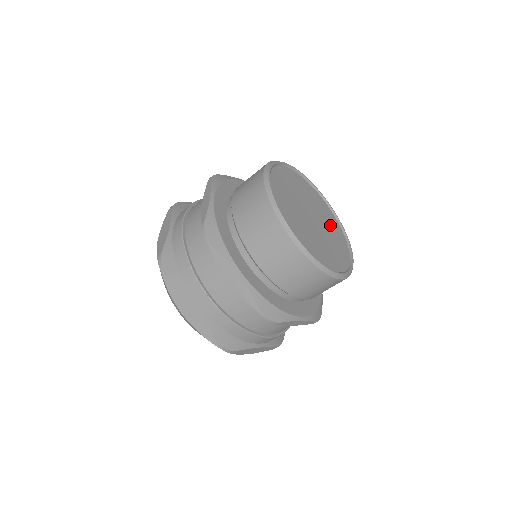
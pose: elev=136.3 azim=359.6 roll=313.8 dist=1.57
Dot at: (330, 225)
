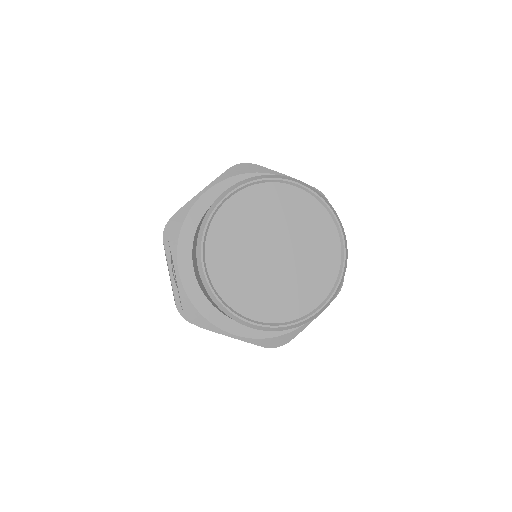
Dot at: (306, 228)
